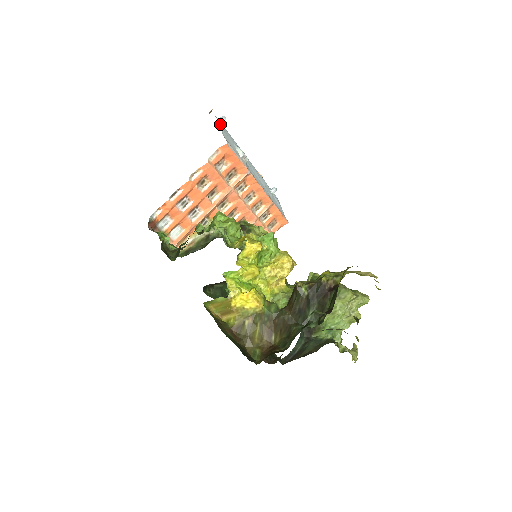
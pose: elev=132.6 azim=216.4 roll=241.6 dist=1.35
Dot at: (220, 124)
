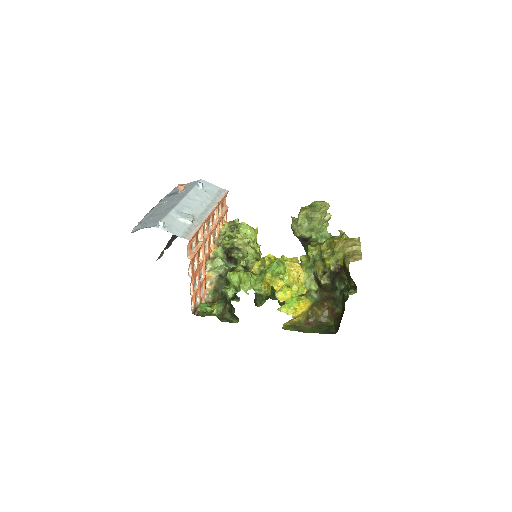
Dot at: (165, 230)
